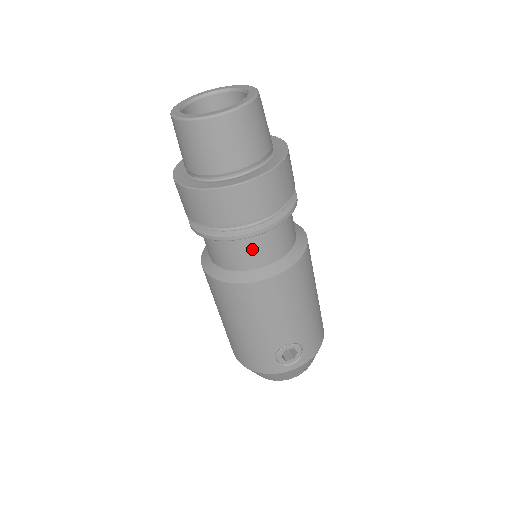
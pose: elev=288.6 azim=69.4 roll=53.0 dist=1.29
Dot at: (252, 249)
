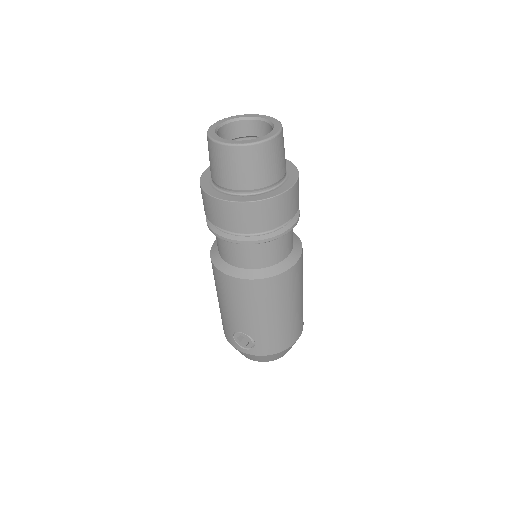
Dot at: (230, 249)
